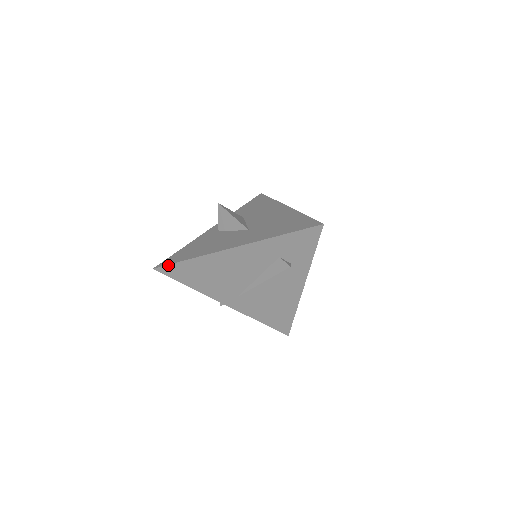
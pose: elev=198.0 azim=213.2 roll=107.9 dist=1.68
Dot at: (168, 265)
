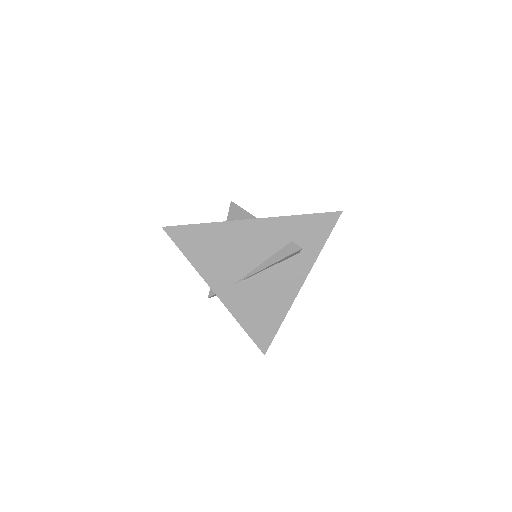
Dot at: (179, 226)
